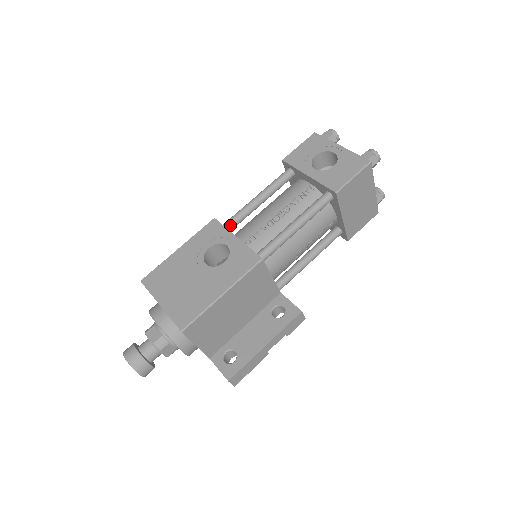
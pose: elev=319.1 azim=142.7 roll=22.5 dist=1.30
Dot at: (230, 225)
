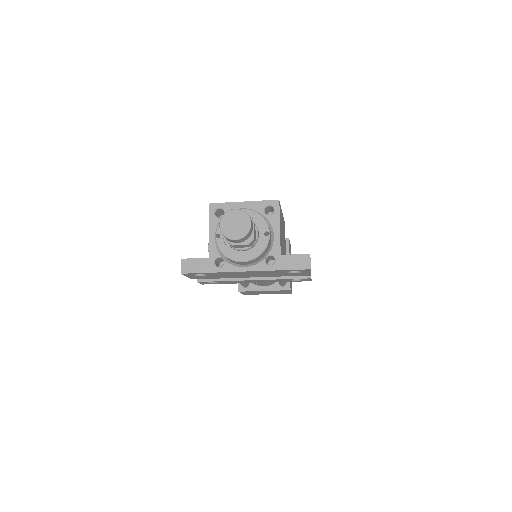
Dot at: occluded
